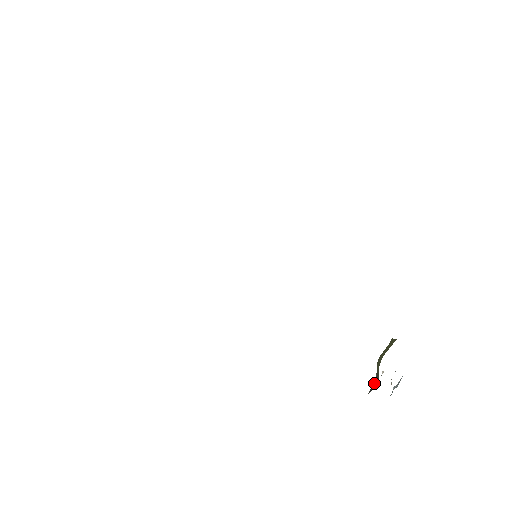
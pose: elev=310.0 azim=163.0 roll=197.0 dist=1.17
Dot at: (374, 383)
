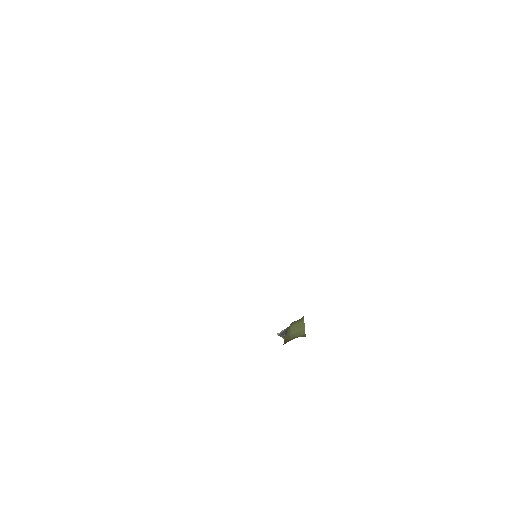
Dot at: (284, 333)
